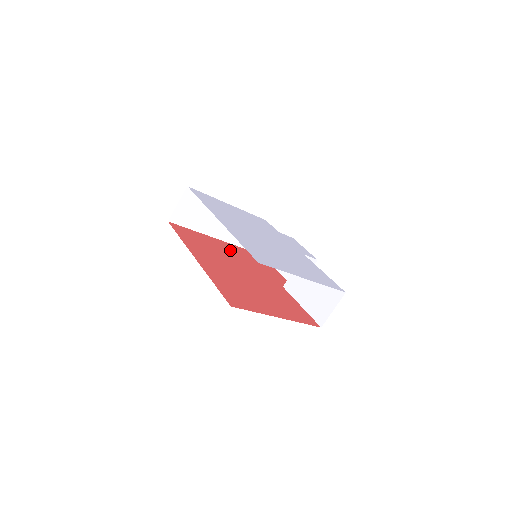
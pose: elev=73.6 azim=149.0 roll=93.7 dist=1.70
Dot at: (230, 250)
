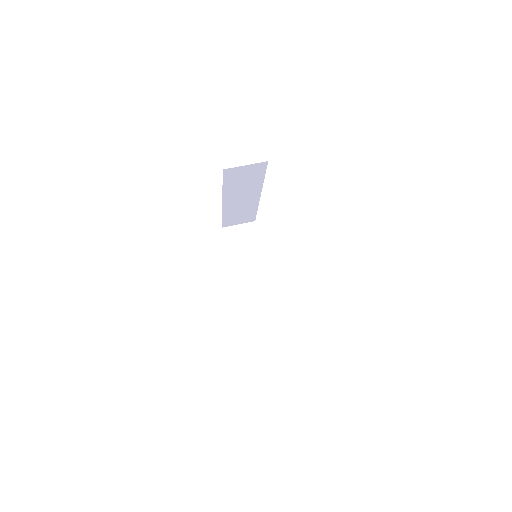
Dot at: occluded
